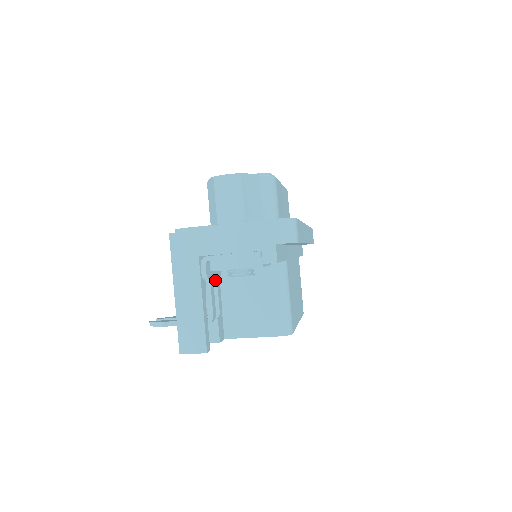
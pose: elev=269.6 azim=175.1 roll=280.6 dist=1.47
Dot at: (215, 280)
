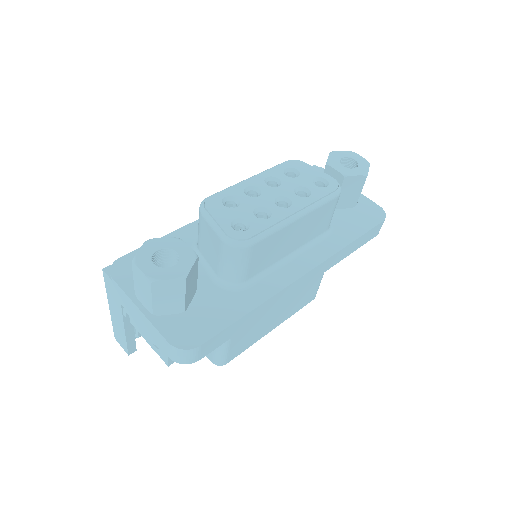
Dot at: occluded
